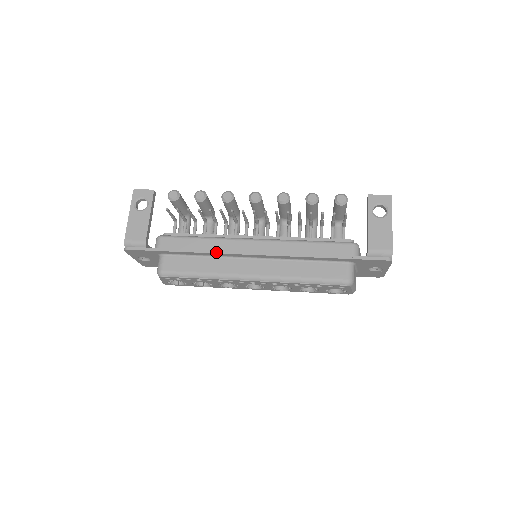
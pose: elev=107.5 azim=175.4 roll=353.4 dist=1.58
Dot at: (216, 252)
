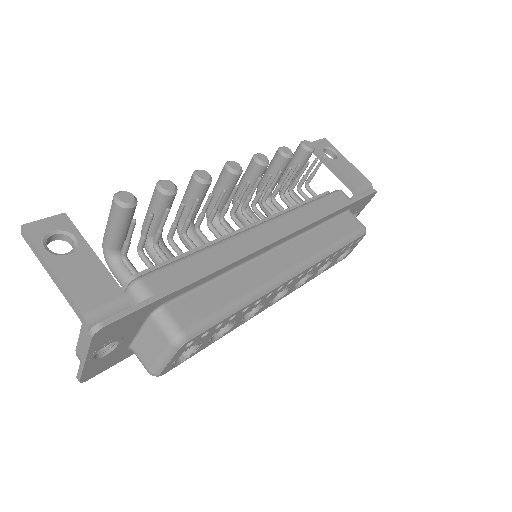
Dot at: (241, 256)
